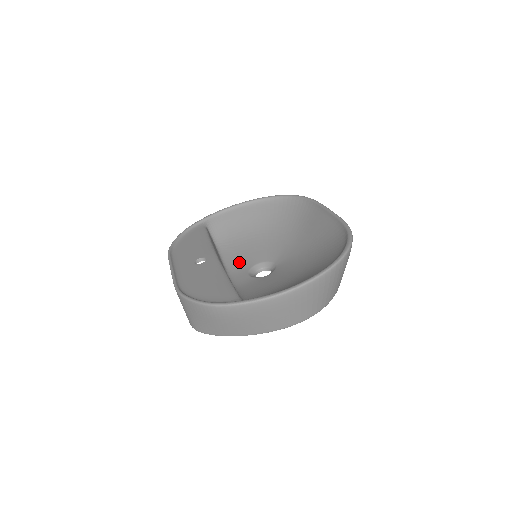
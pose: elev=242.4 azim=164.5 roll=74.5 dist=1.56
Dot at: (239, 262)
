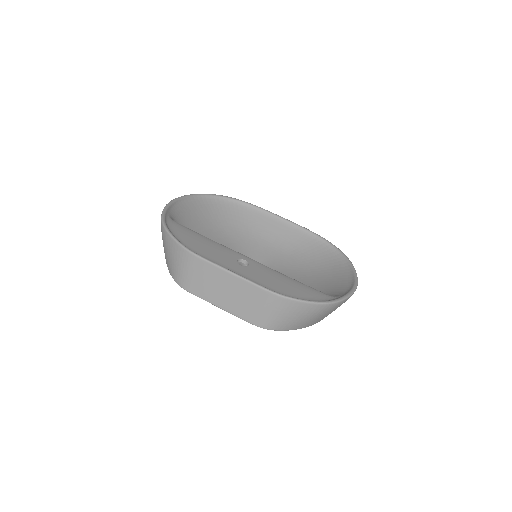
Dot at: occluded
